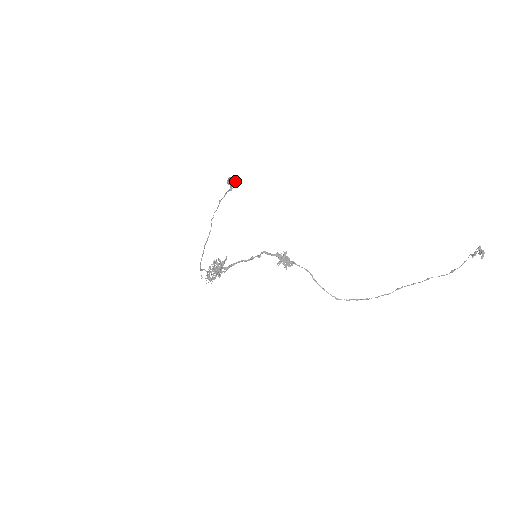
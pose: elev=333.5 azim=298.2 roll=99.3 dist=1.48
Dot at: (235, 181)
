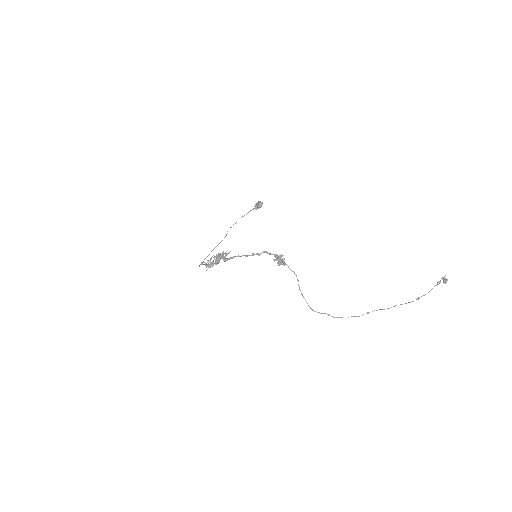
Dot at: occluded
